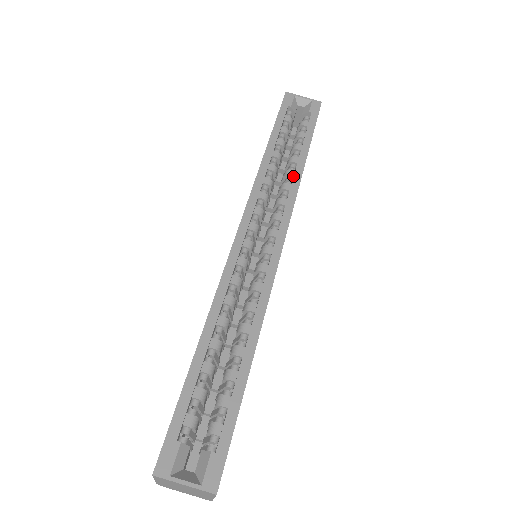
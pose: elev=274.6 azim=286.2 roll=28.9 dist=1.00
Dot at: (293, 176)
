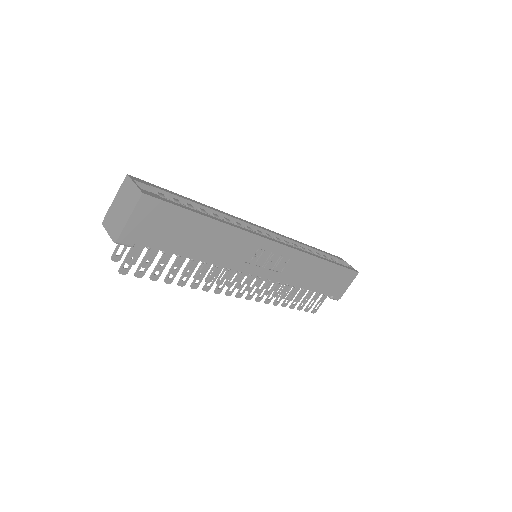
Dot at: occluded
